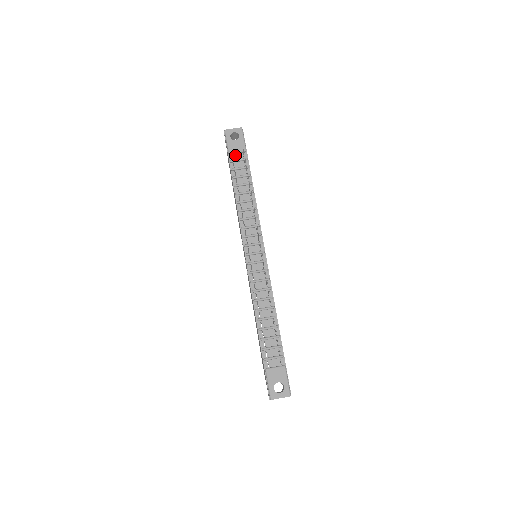
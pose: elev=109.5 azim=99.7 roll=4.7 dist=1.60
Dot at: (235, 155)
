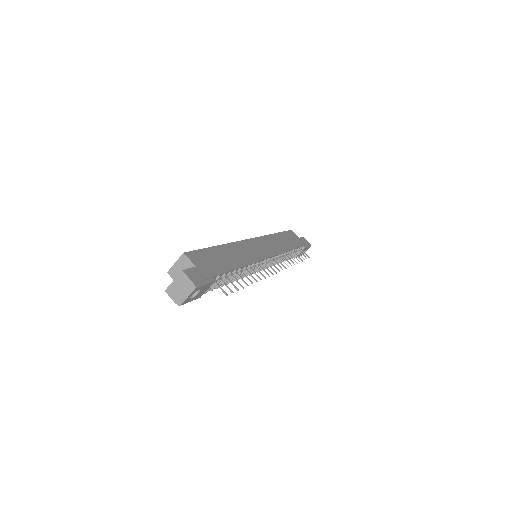
Dot at: occluded
